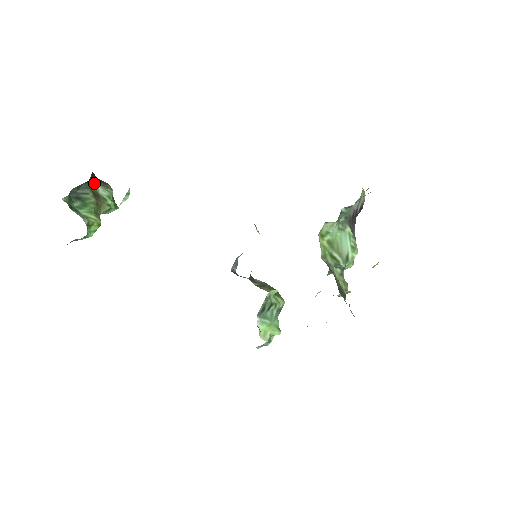
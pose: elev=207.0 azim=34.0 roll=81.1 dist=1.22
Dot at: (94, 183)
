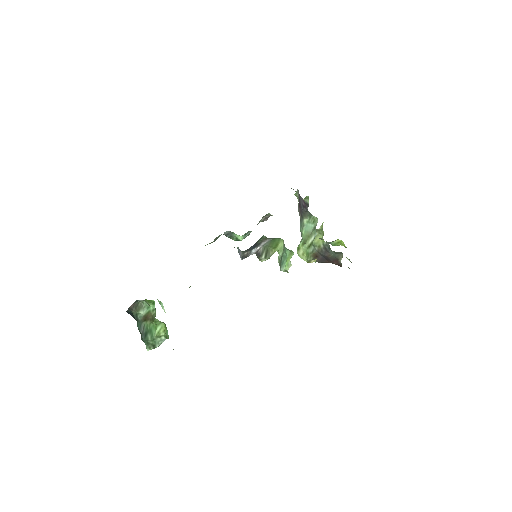
Dot at: (137, 316)
